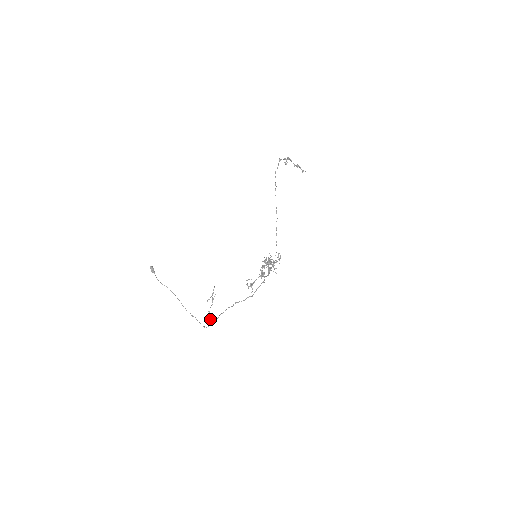
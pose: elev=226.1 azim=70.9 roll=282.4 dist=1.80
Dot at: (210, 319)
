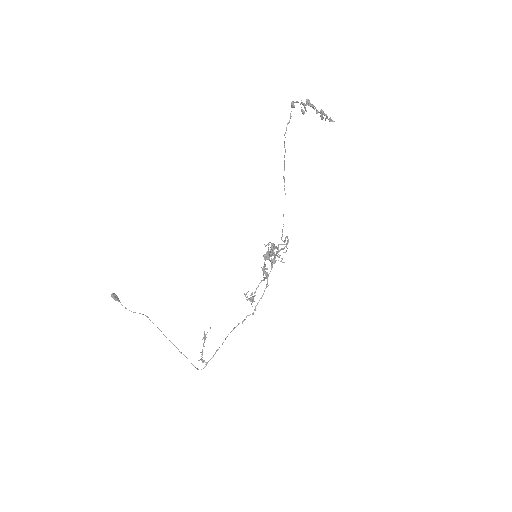
Dot at: occluded
